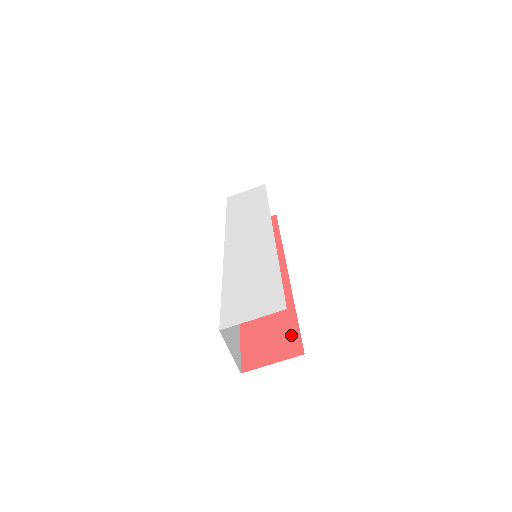
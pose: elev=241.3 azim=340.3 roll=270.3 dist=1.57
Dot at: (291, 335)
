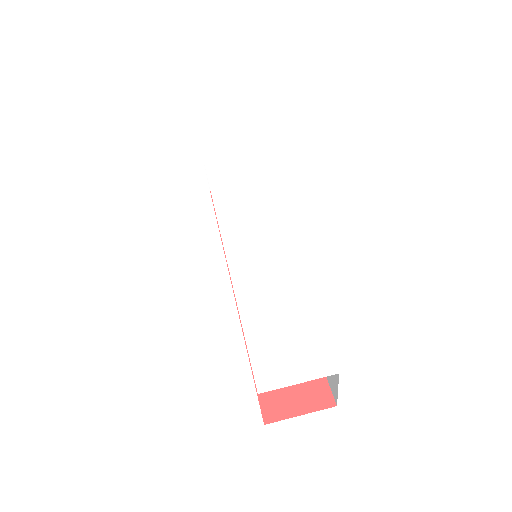
Dot at: occluded
